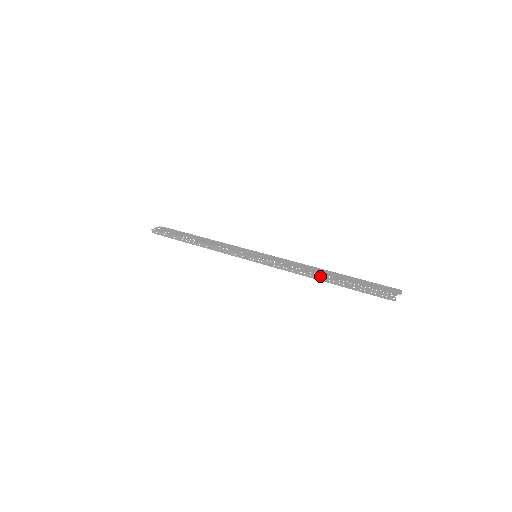
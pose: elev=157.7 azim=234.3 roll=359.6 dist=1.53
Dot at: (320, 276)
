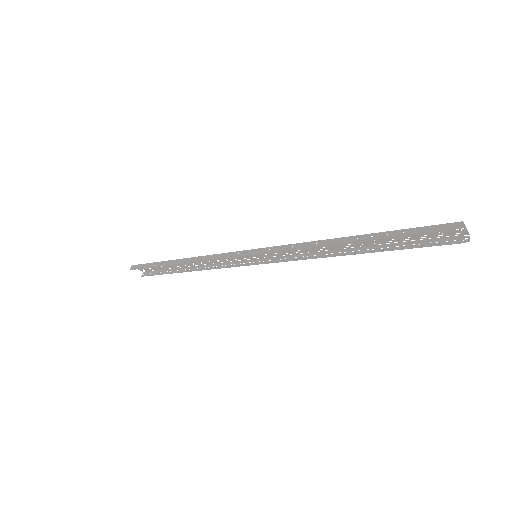
Dot at: (344, 237)
